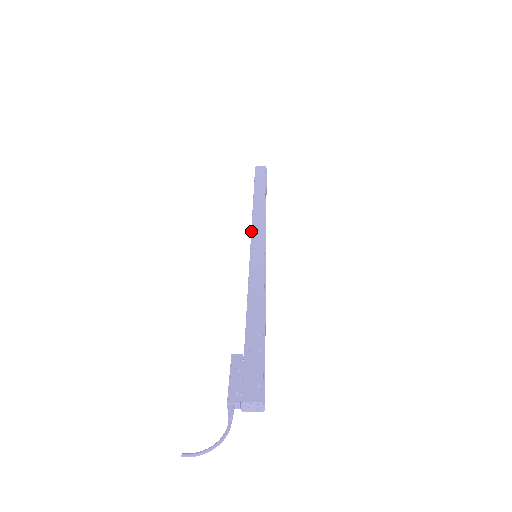
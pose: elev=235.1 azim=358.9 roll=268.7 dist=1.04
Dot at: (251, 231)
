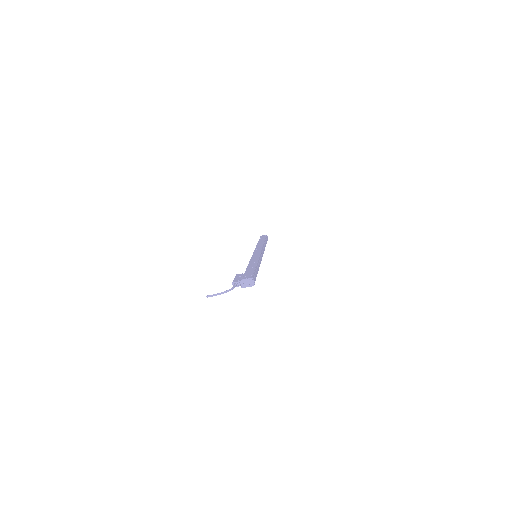
Dot at: occluded
